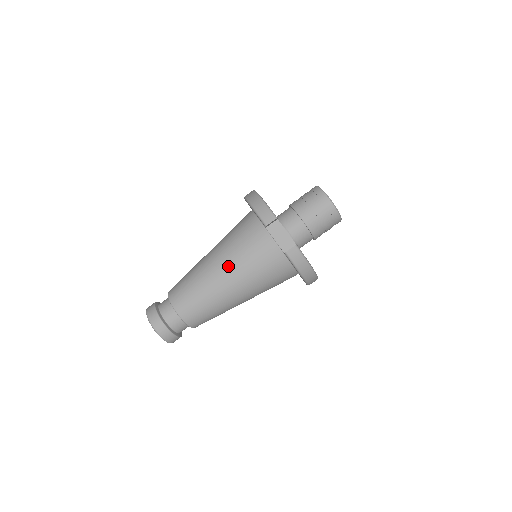
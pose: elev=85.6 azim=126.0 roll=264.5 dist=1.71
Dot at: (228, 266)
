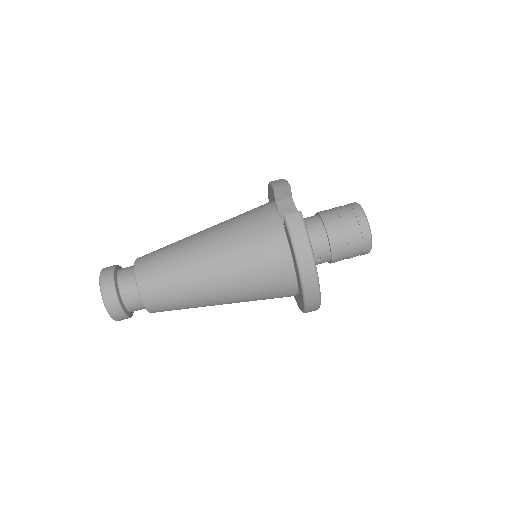
Dot at: (216, 232)
